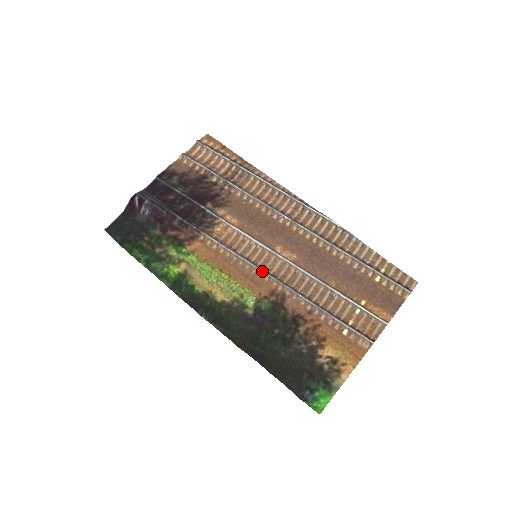
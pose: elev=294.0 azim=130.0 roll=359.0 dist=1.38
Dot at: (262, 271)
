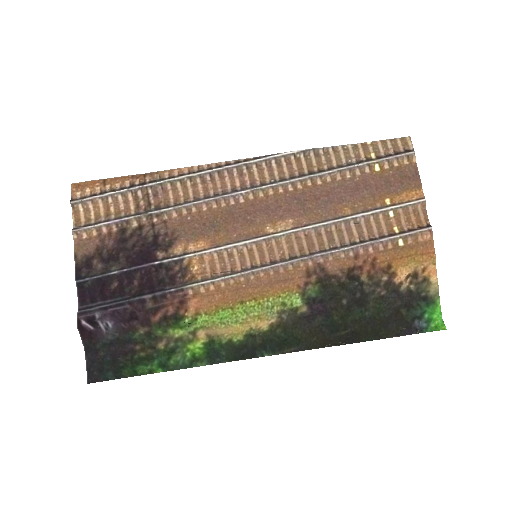
Dot at: (279, 265)
